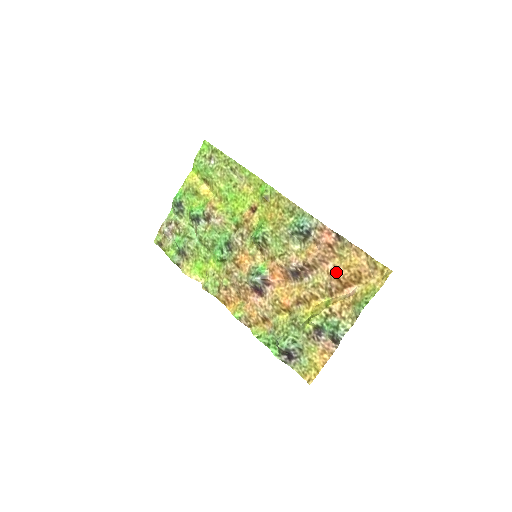
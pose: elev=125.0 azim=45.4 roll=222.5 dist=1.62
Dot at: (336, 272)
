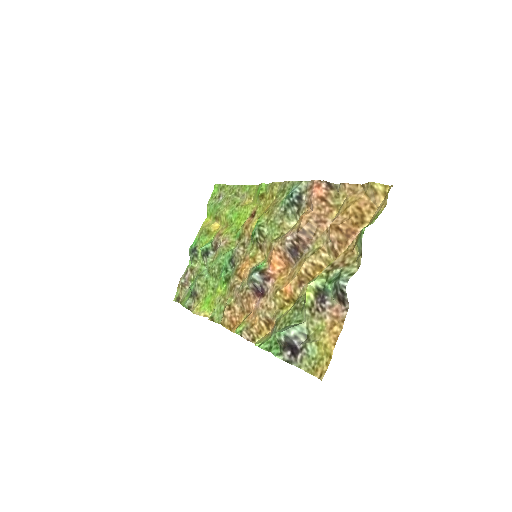
Dot at: (333, 222)
